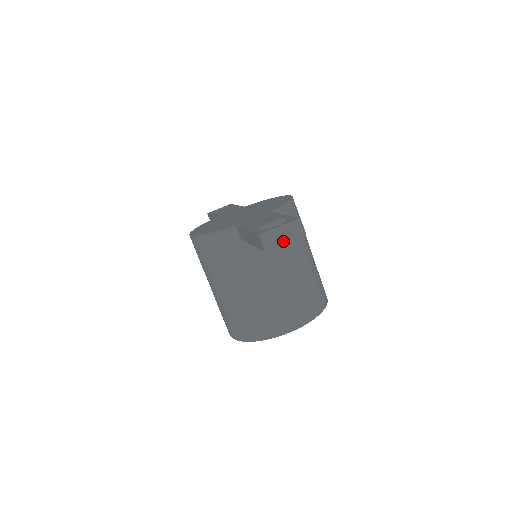
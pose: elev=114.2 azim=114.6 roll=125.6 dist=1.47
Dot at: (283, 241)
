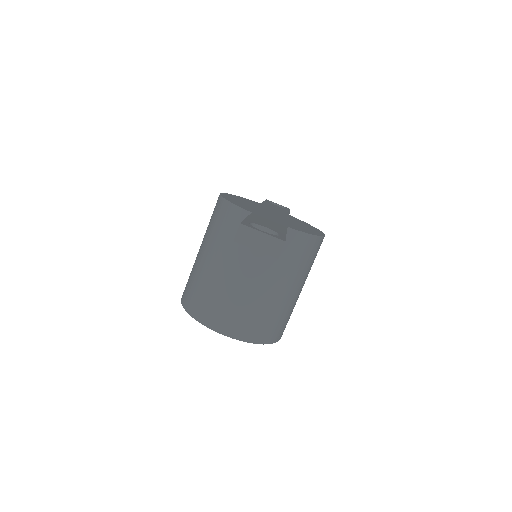
Dot at: (255, 246)
